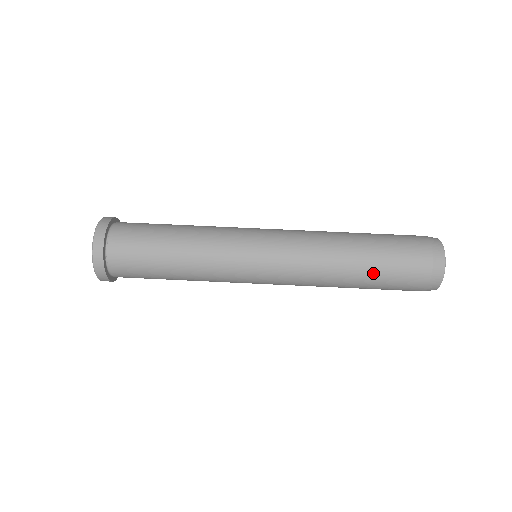
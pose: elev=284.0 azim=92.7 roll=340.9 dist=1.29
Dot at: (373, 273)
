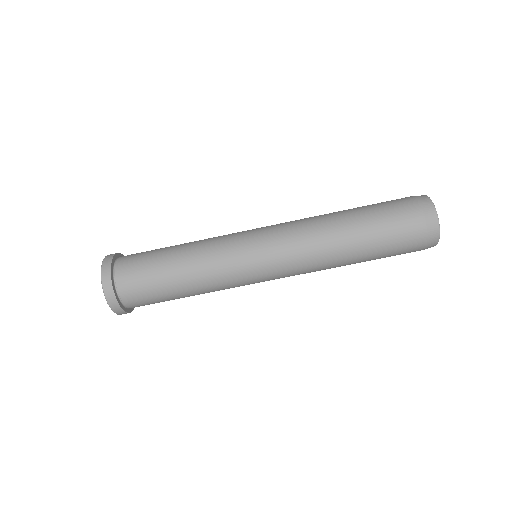
Dot at: (369, 260)
